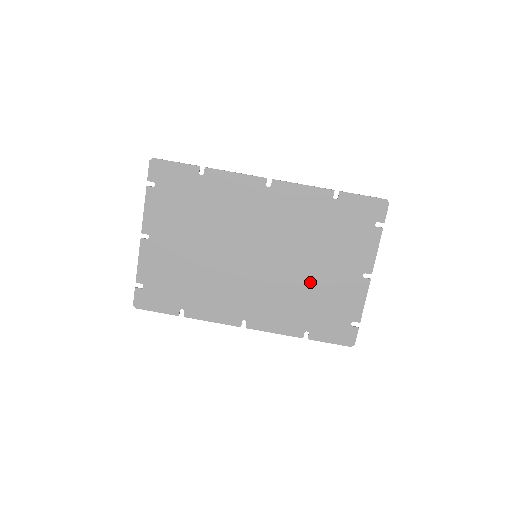
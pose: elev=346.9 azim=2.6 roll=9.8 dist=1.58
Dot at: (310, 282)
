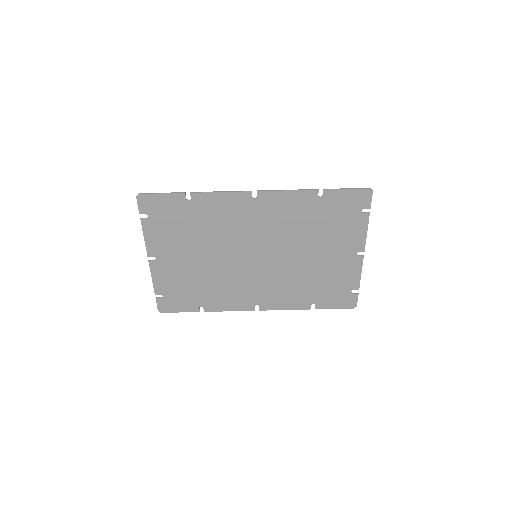
Dot at: (309, 267)
